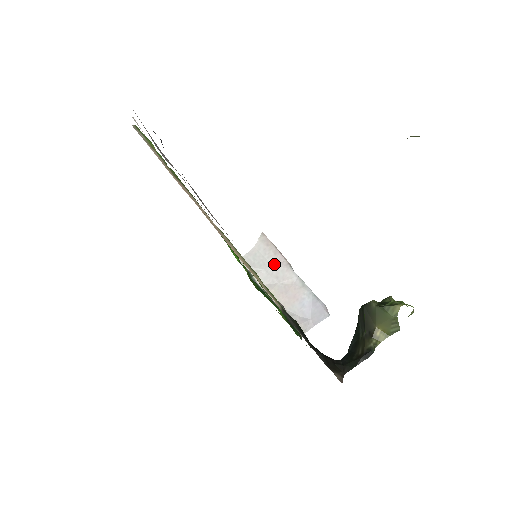
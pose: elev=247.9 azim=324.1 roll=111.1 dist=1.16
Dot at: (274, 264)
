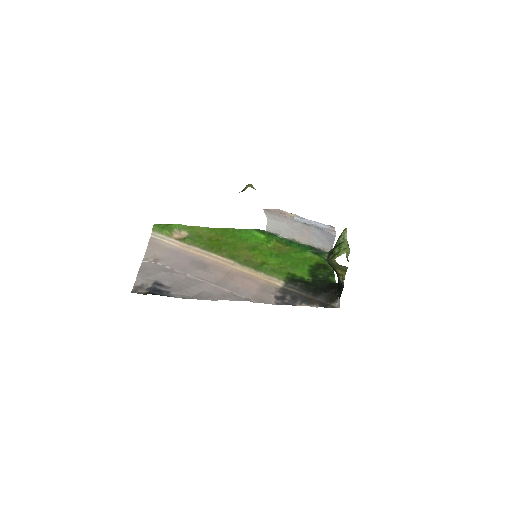
Dot at: (284, 222)
